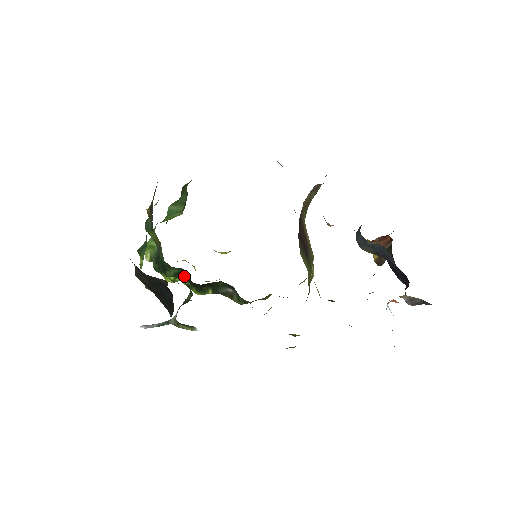
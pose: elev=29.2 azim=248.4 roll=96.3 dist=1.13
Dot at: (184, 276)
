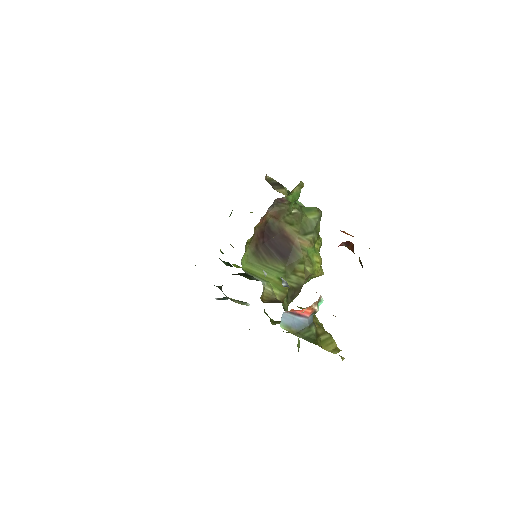
Dot at: occluded
